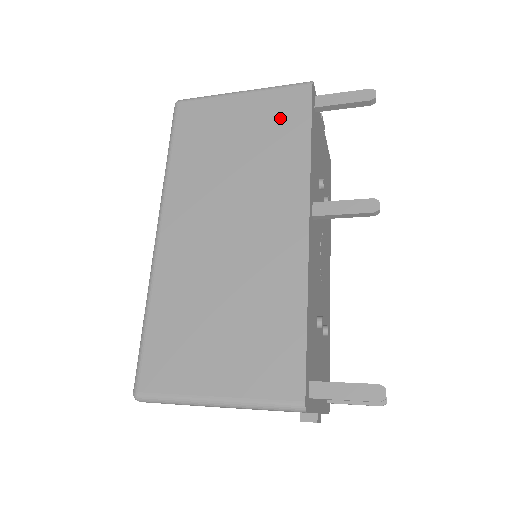
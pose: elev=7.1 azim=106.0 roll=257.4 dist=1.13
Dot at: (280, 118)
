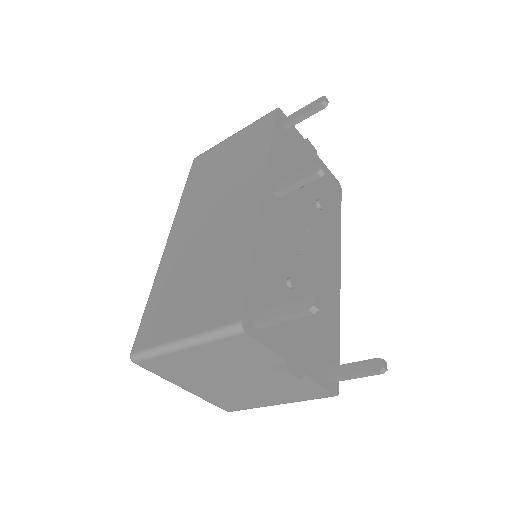
Dot at: (253, 138)
